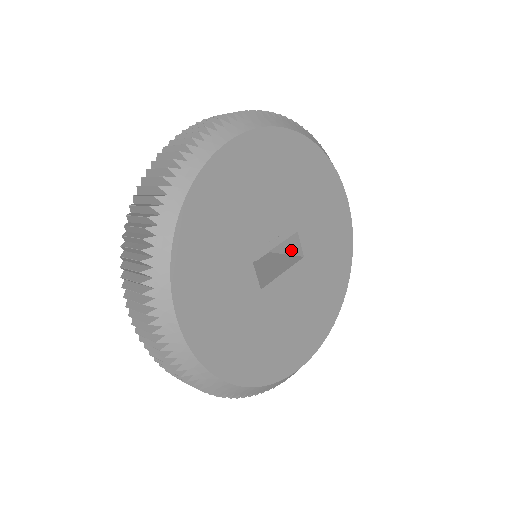
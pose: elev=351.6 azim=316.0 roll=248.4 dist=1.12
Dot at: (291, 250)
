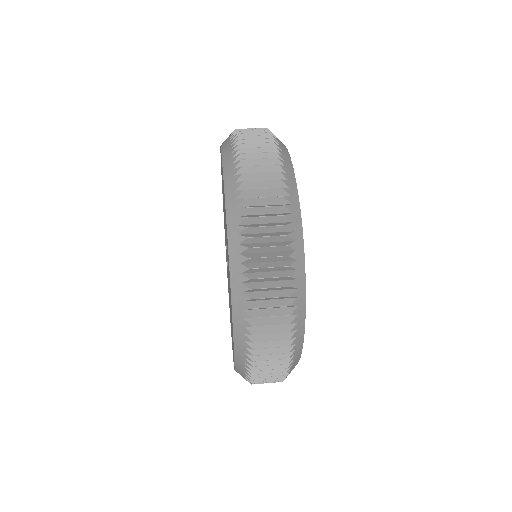
Dot at: occluded
